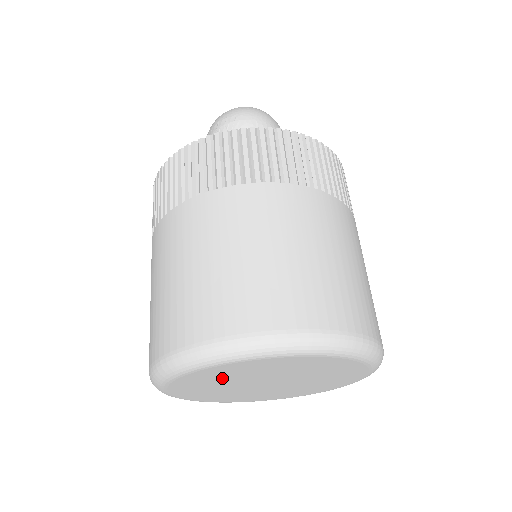
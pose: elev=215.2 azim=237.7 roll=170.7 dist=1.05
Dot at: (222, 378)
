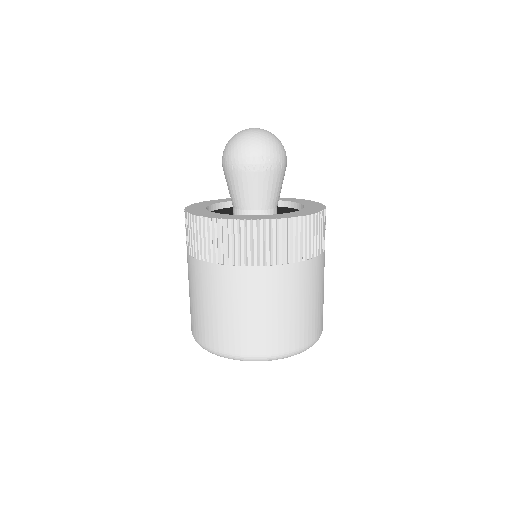
Dot at: occluded
